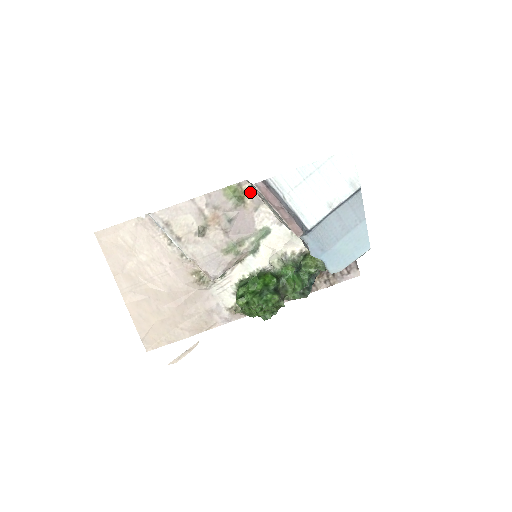
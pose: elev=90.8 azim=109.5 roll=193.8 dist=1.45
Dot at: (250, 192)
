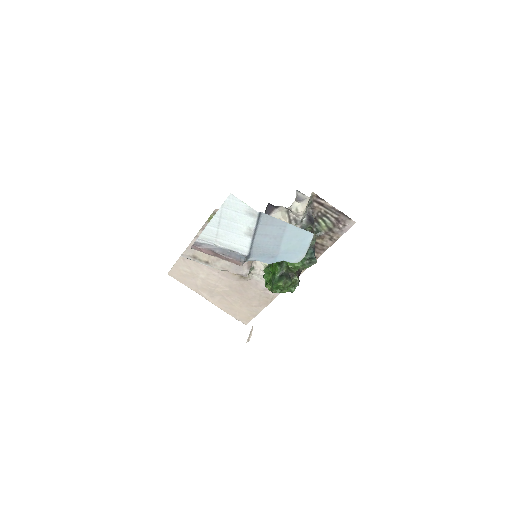
Dot at: occluded
